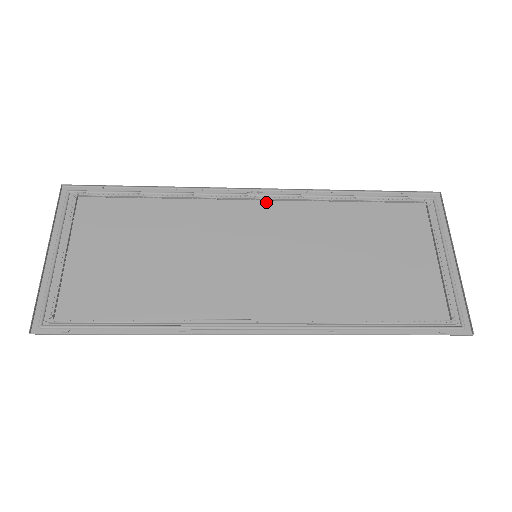
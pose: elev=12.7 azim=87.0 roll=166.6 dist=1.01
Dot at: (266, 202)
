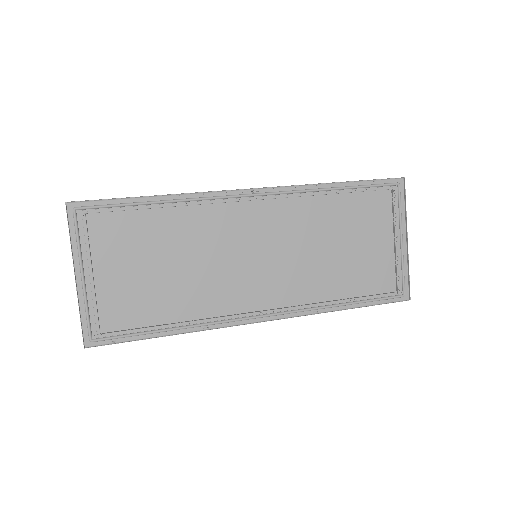
Dot at: (261, 201)
